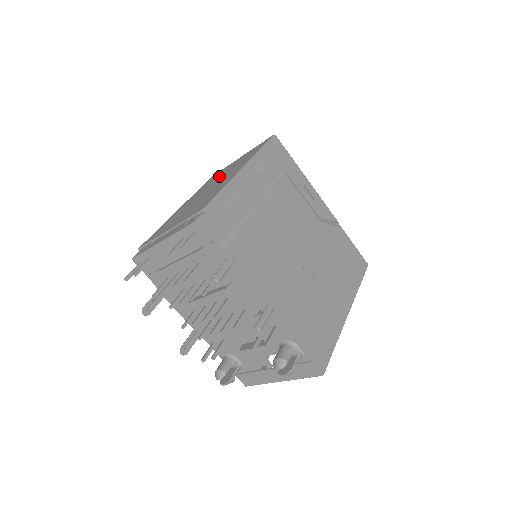
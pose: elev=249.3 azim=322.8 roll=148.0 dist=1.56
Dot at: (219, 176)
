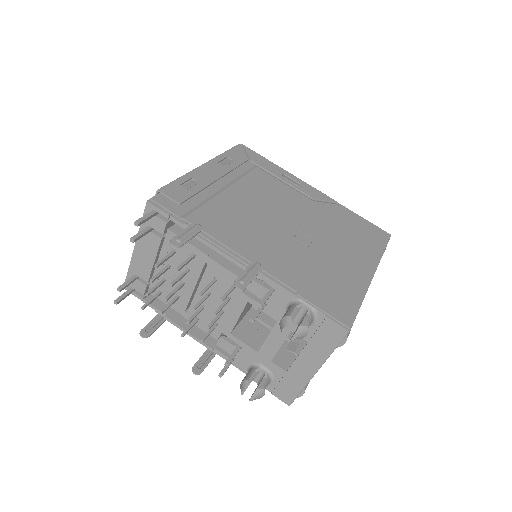
Dot at: occluded
